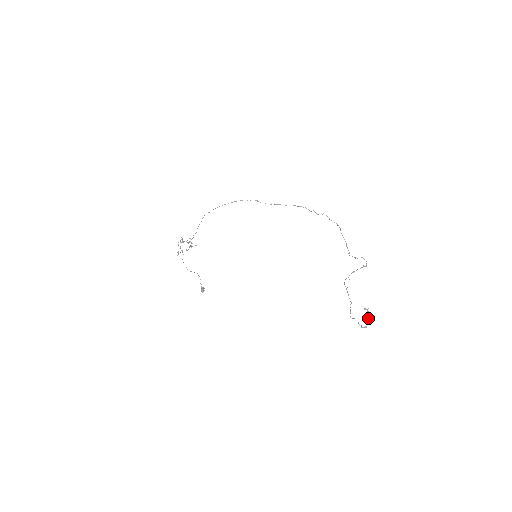
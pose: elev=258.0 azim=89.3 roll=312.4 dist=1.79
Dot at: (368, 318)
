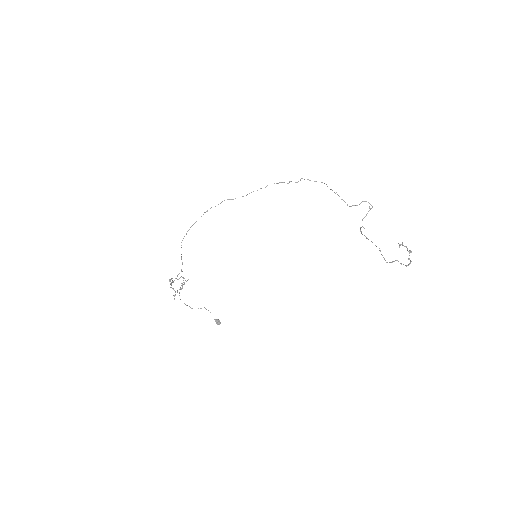
Dot at: occluded
